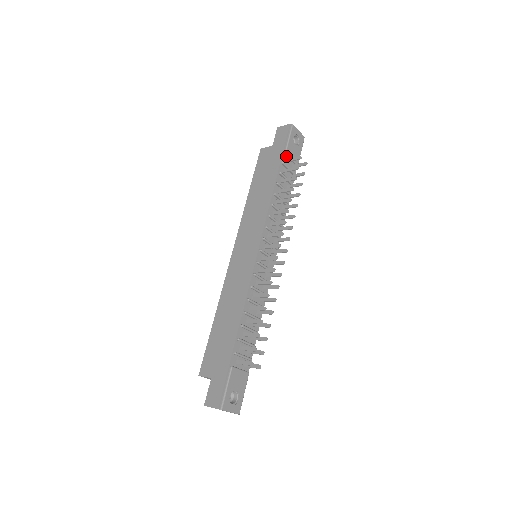
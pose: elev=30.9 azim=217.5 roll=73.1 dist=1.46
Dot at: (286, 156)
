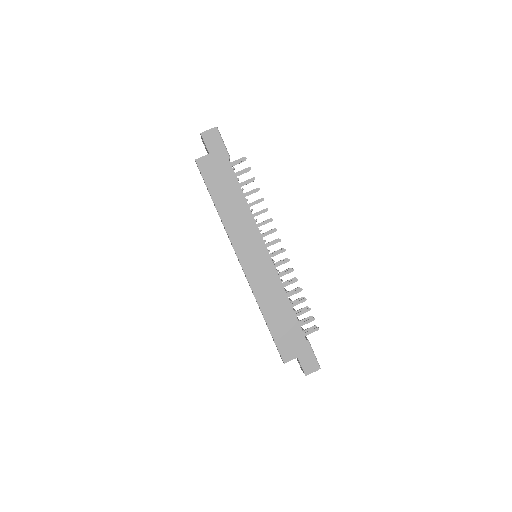
Dot at: occluded
